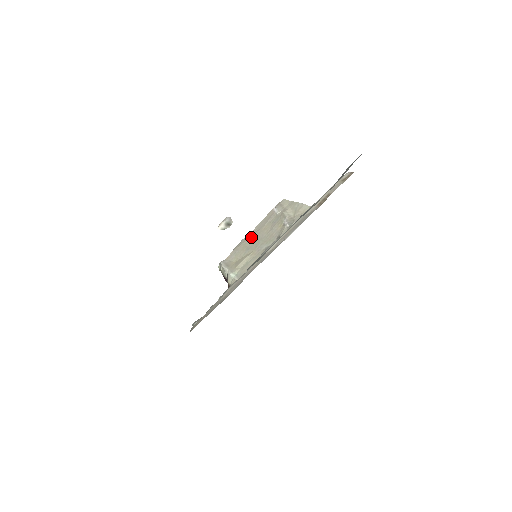
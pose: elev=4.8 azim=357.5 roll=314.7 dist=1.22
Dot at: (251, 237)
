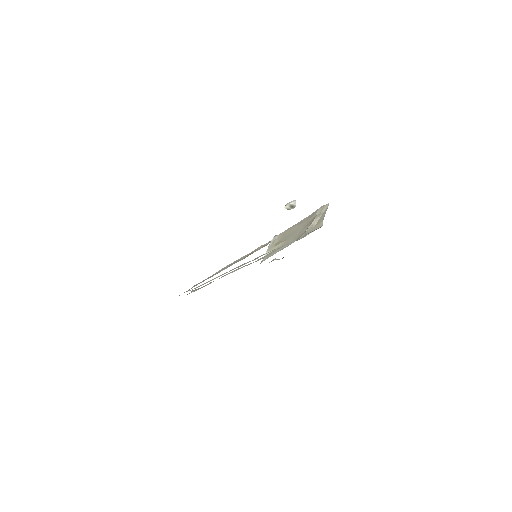
Dot at: (297, 226)
